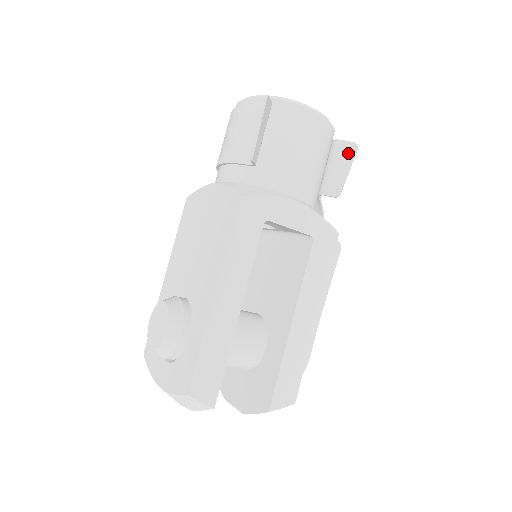
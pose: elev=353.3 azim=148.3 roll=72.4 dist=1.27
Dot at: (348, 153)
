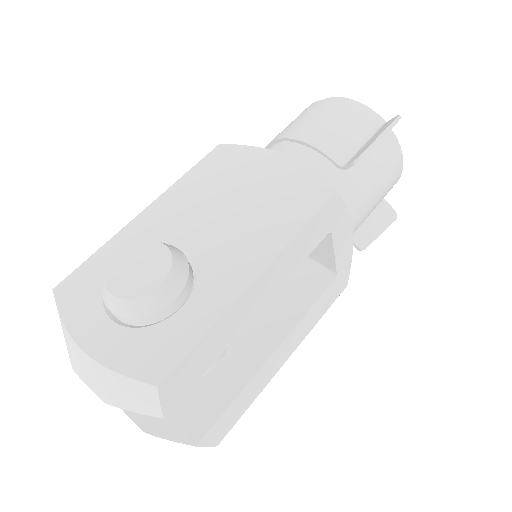
Dot at: (388, 218)
